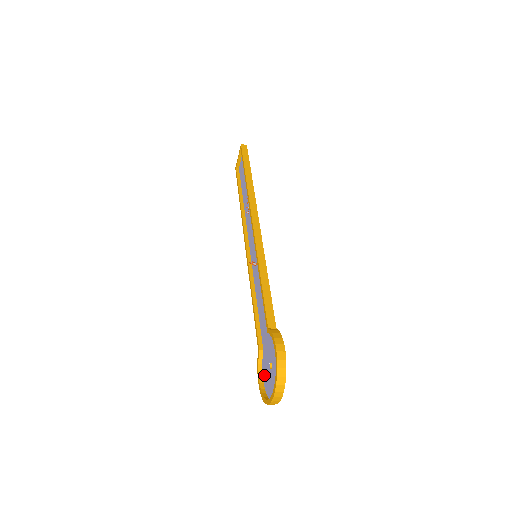
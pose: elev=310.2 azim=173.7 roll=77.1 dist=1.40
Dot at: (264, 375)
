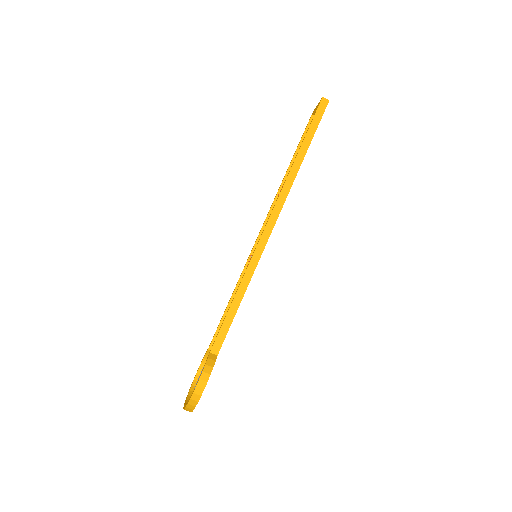
Dot at: occluded
